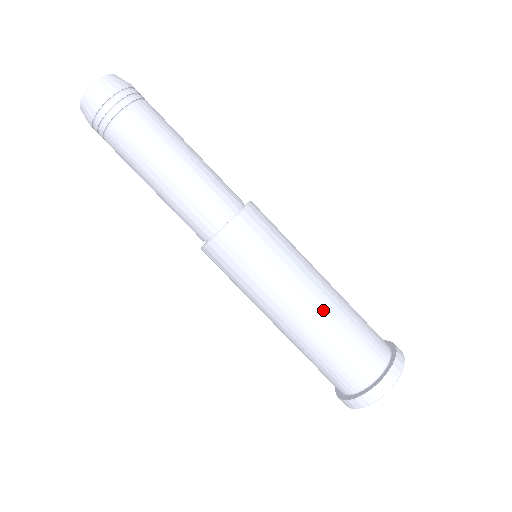
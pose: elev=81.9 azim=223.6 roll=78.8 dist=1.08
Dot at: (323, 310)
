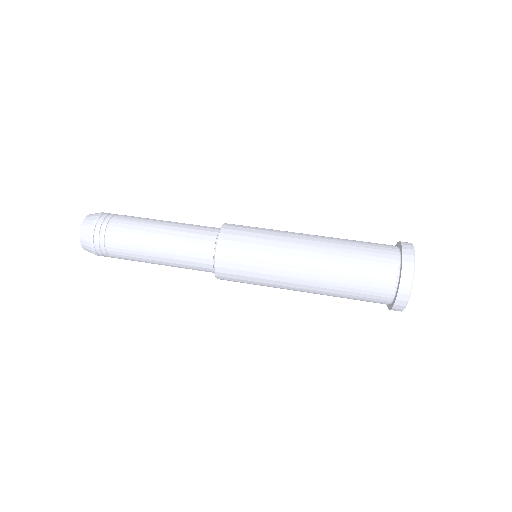
Dot at: (324, 236)
